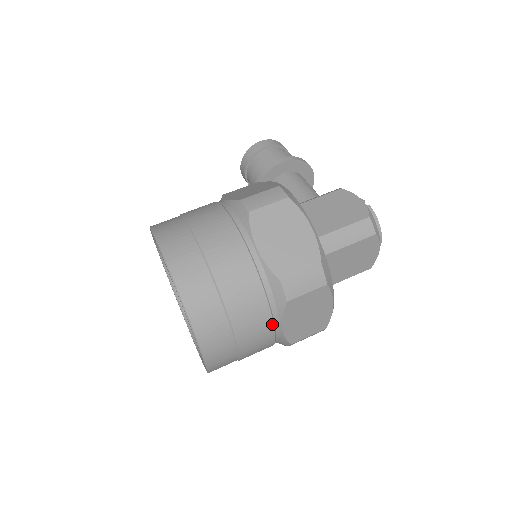
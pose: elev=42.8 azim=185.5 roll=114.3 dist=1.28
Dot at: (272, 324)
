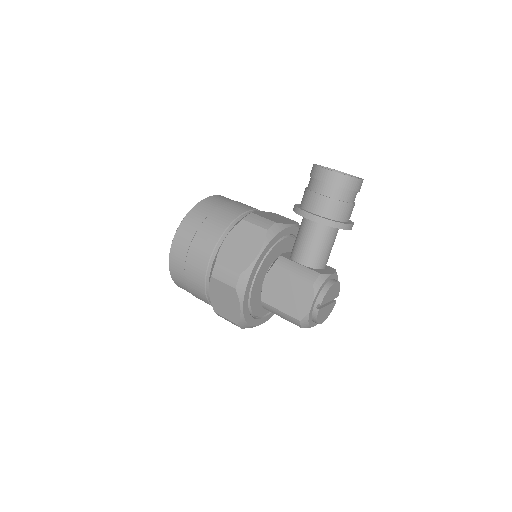
Dot at: occluded
